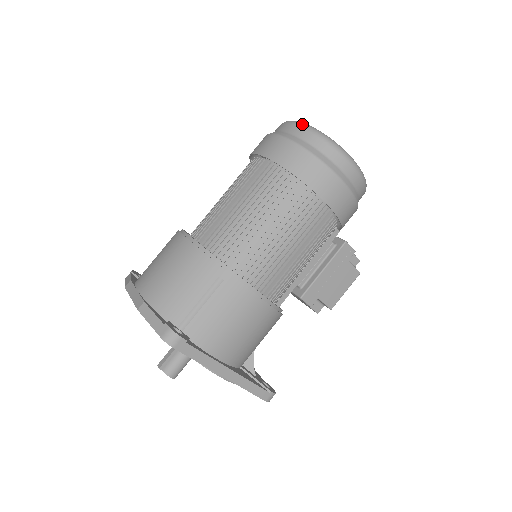
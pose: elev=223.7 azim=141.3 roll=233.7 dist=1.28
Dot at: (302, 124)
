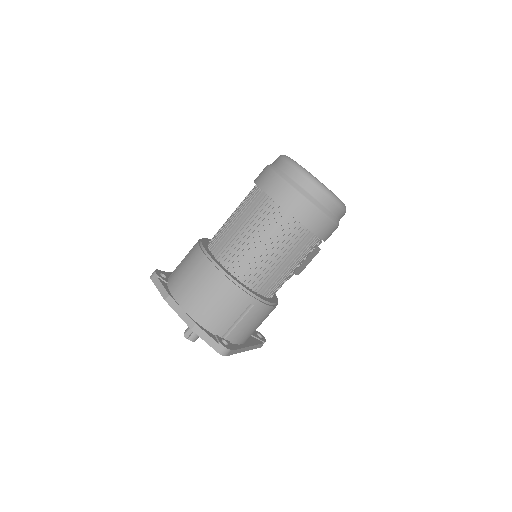
Dot at: (312, 180)
